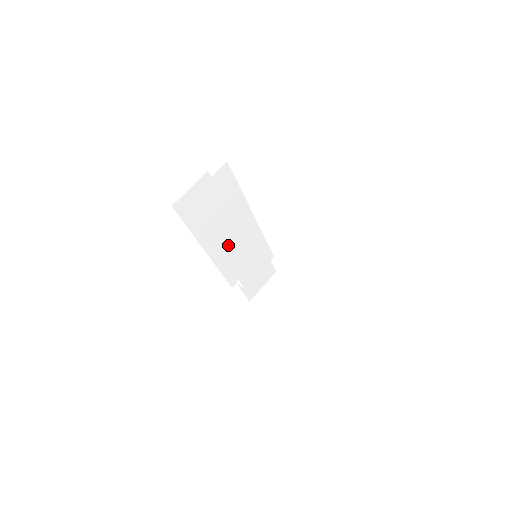
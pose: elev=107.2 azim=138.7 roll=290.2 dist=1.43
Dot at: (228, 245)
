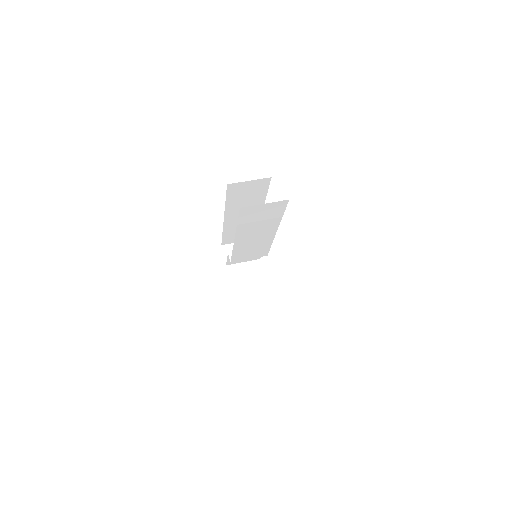
Dot at: (244, 238)
